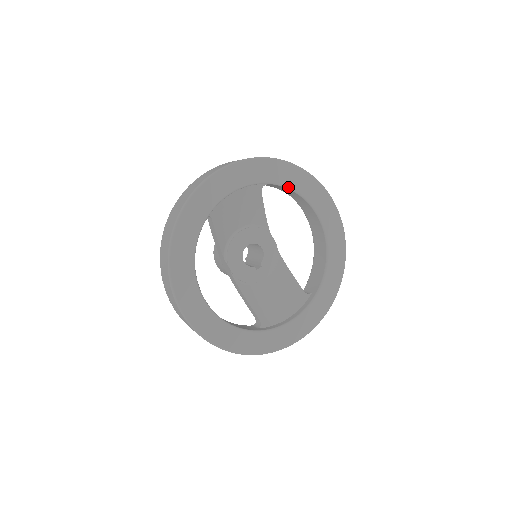
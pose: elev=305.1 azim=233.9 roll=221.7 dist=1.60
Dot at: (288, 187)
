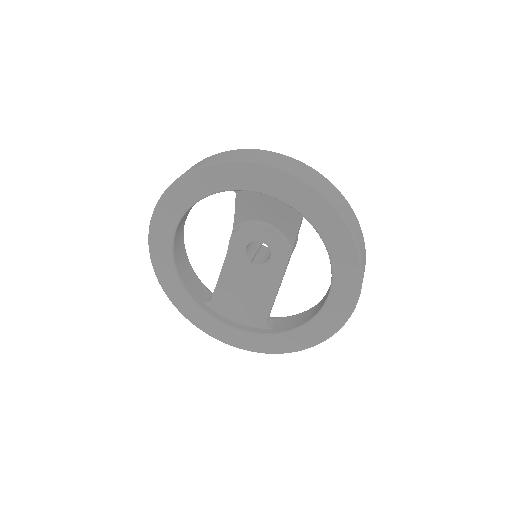
Dot at: (324, 241)
